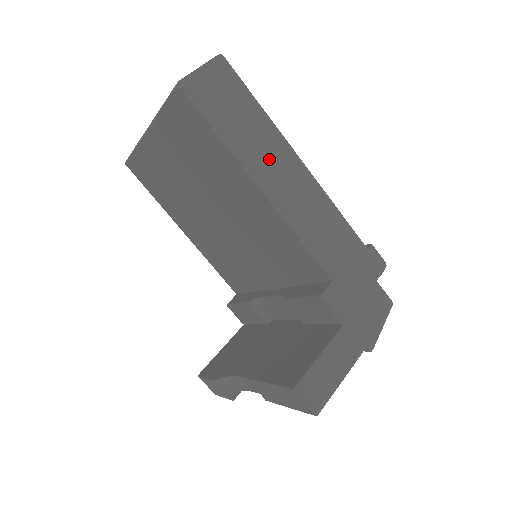
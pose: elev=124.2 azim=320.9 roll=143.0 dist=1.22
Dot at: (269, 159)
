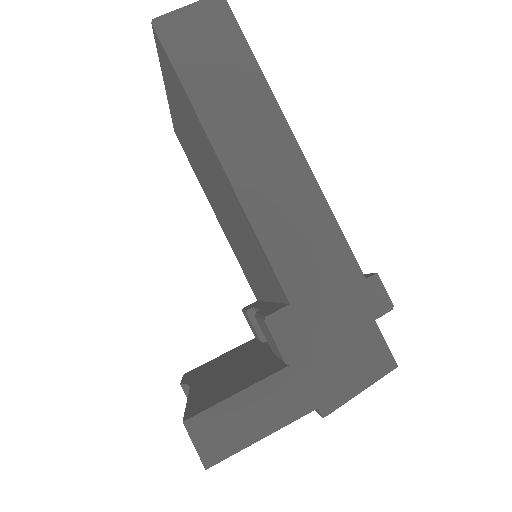
Dot at: (246, 128)
